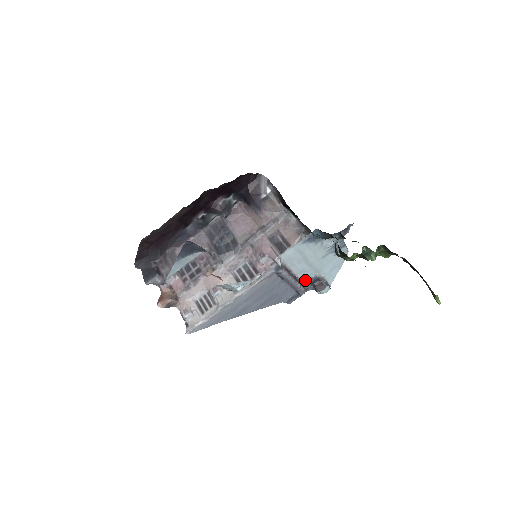
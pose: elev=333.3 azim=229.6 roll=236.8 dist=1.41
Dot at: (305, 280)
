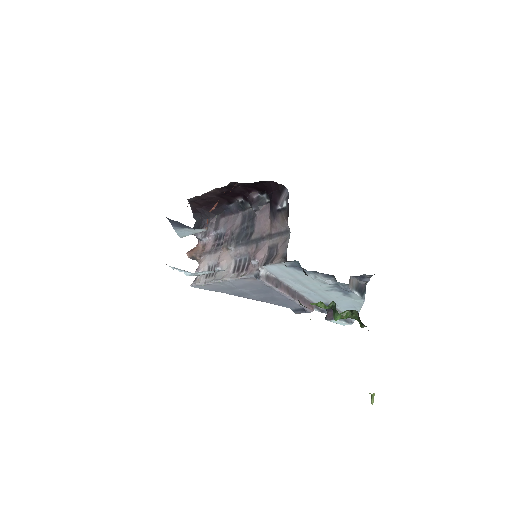
Dot at: (315, 301)
